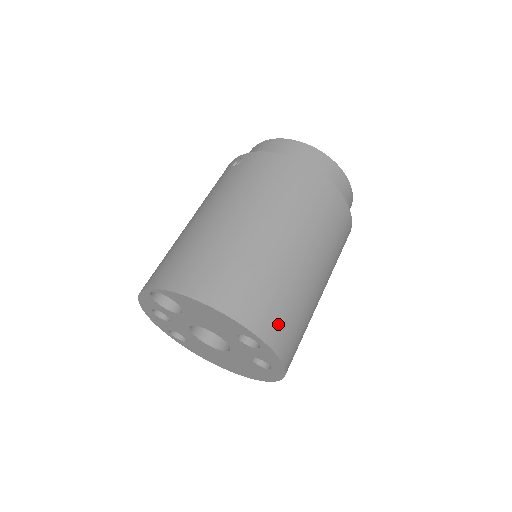
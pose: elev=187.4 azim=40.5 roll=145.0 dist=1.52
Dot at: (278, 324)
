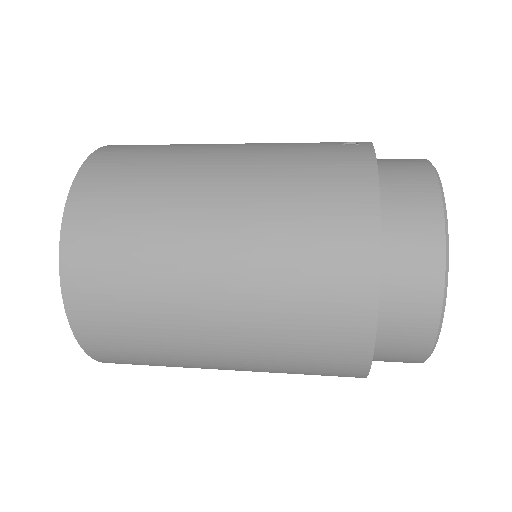
Dot at: (99, 311)
